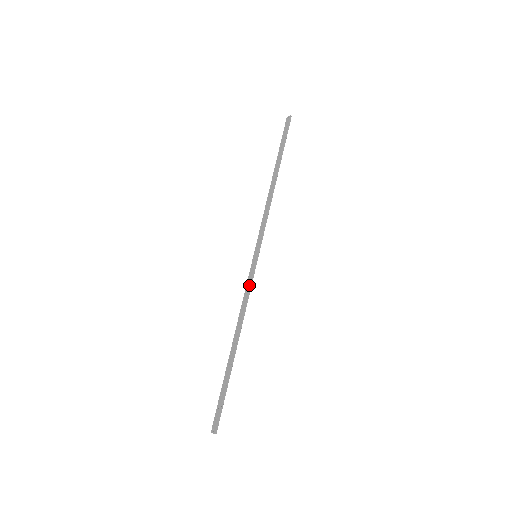
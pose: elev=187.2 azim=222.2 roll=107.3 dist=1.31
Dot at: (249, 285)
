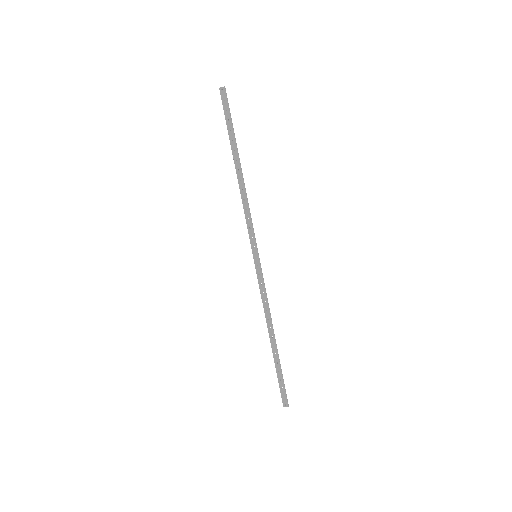
Dot at: (263, 285)
